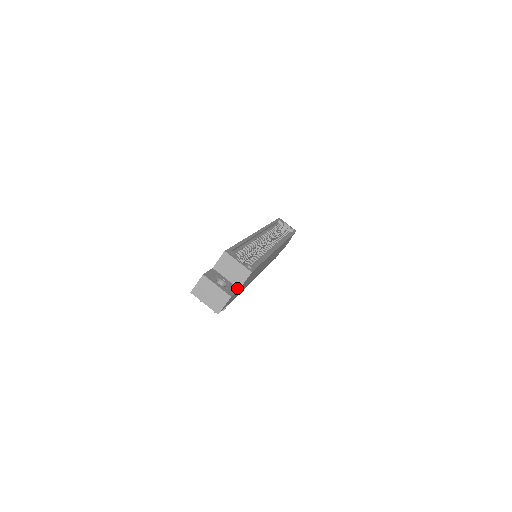
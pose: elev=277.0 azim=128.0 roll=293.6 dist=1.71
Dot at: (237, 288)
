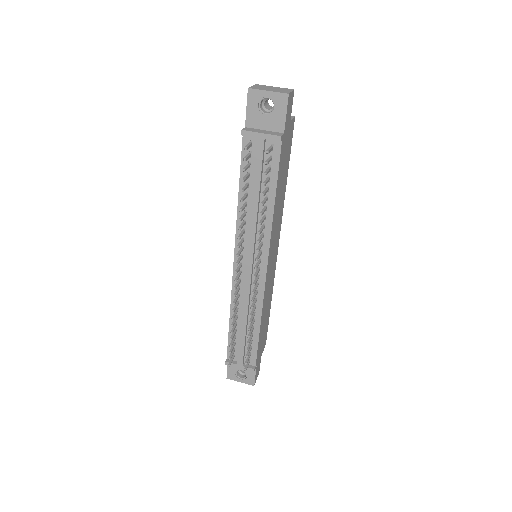
Dot at: occluded
